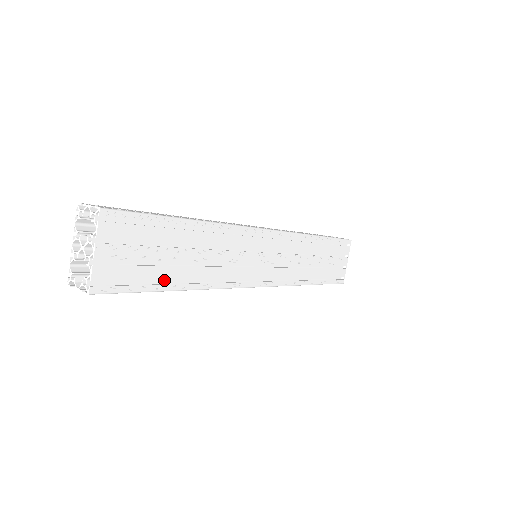
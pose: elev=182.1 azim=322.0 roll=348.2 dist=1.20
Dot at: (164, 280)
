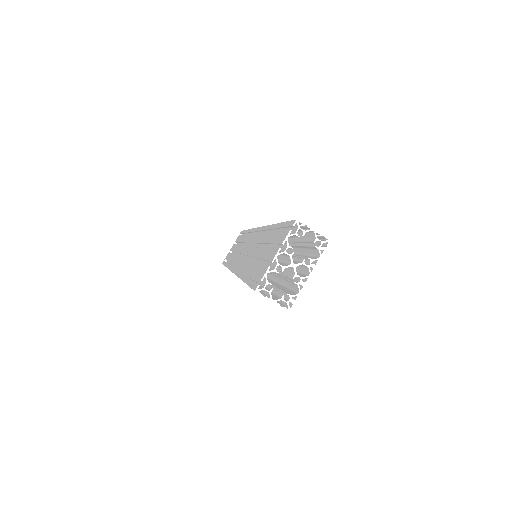
Dot at: occluded
